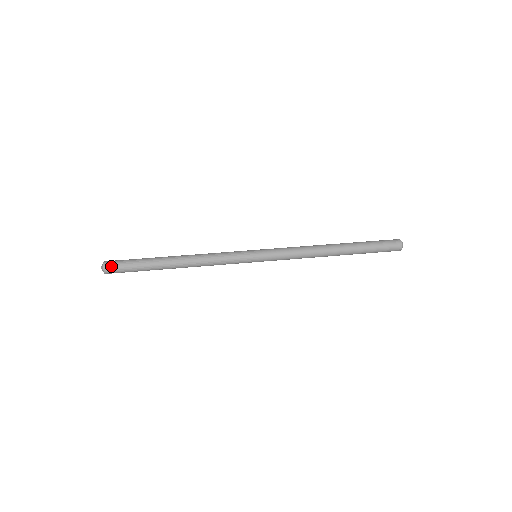
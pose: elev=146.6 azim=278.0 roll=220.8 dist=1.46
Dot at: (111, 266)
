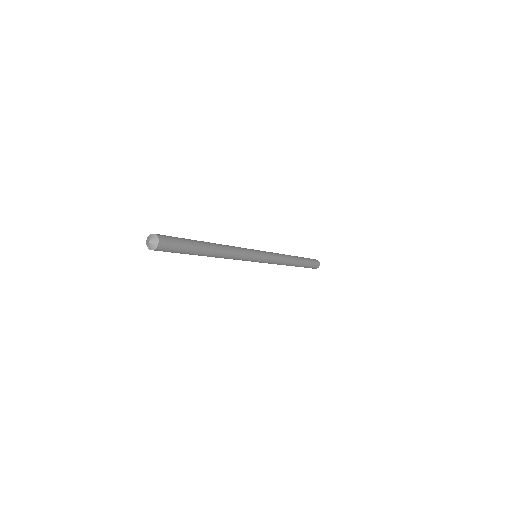
Dot at: (165, 239)
